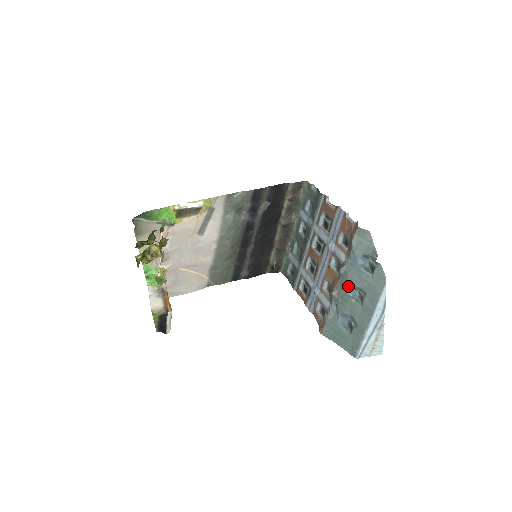
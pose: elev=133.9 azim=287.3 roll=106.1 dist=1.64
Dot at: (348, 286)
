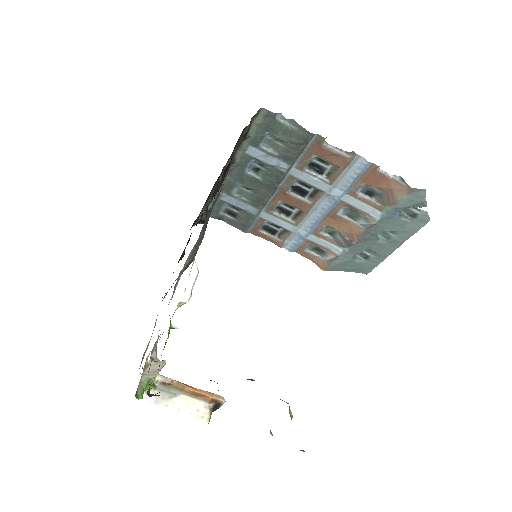
Dot at: (377, 234)
